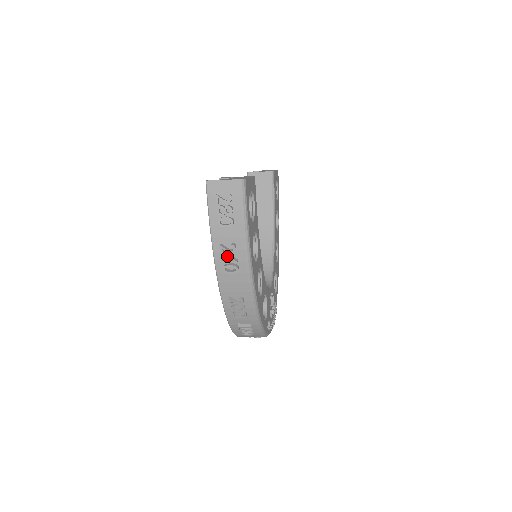
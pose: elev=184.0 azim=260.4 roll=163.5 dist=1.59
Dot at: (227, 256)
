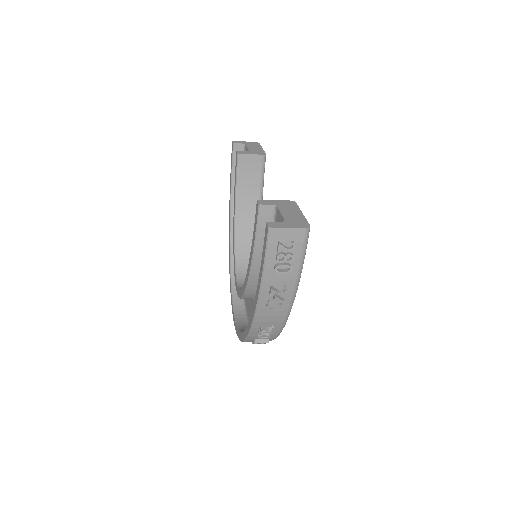
Dot at: (276, 297)
